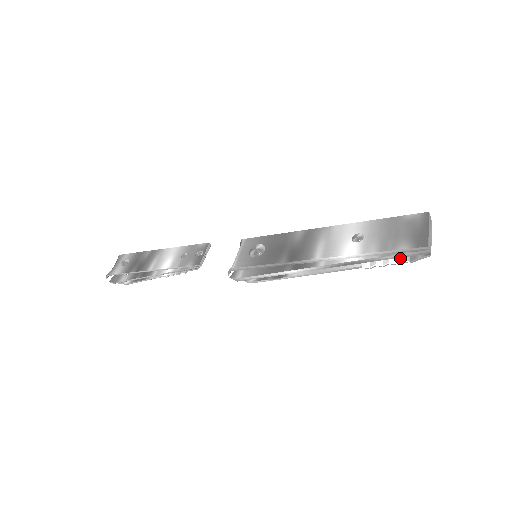
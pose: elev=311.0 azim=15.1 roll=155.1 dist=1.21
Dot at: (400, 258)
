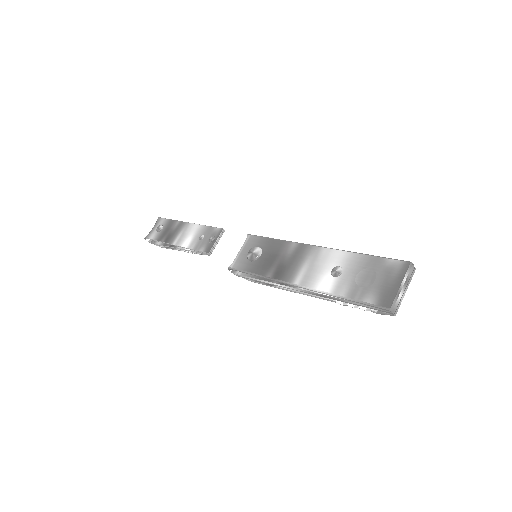
Dot at: occluded
